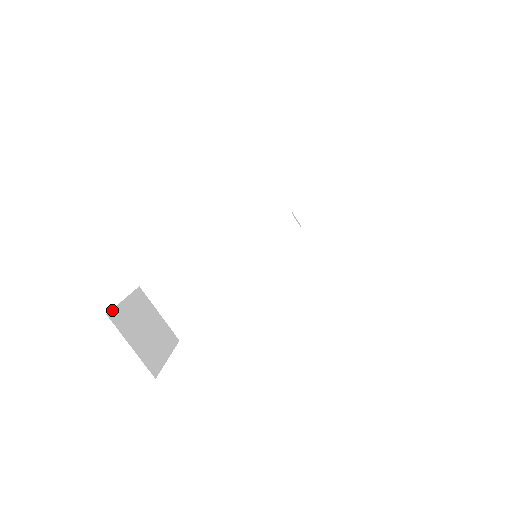
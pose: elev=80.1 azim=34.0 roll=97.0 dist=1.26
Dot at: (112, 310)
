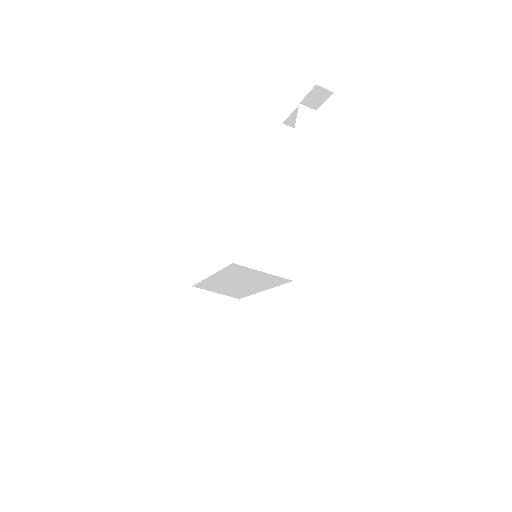
Dot at: (181, 336)
